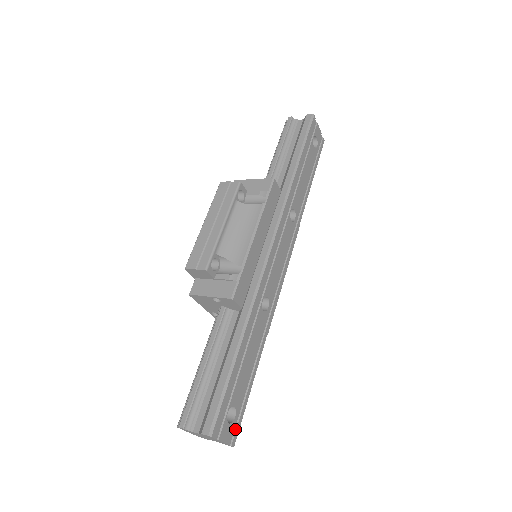
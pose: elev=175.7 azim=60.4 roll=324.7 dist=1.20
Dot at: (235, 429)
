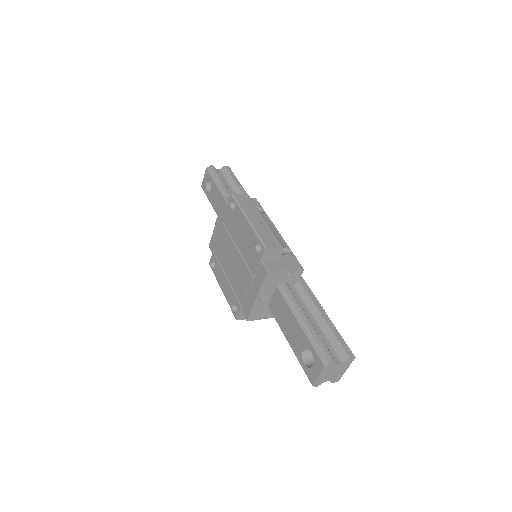
Dot at: occluded
